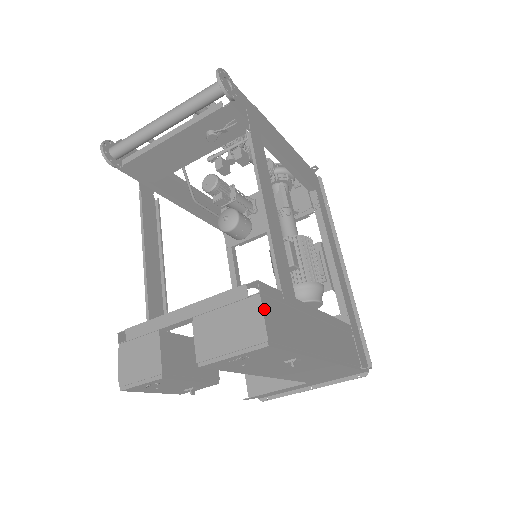
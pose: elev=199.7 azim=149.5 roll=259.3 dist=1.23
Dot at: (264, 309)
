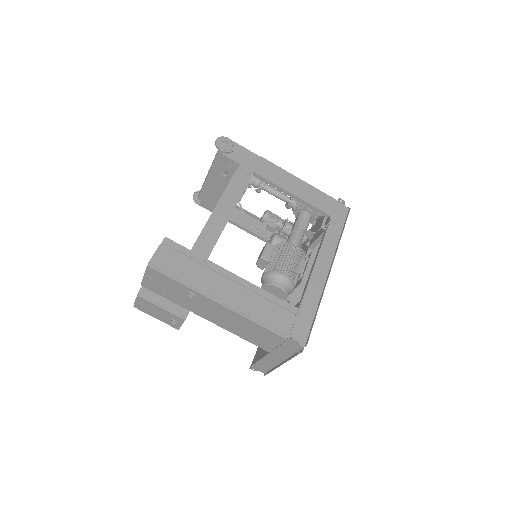
Dot at: (159, 250)
